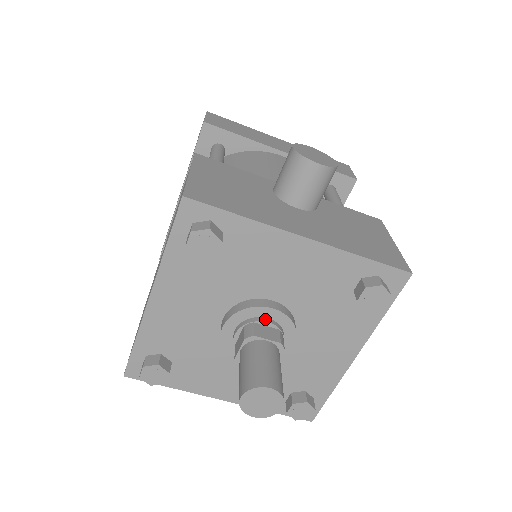
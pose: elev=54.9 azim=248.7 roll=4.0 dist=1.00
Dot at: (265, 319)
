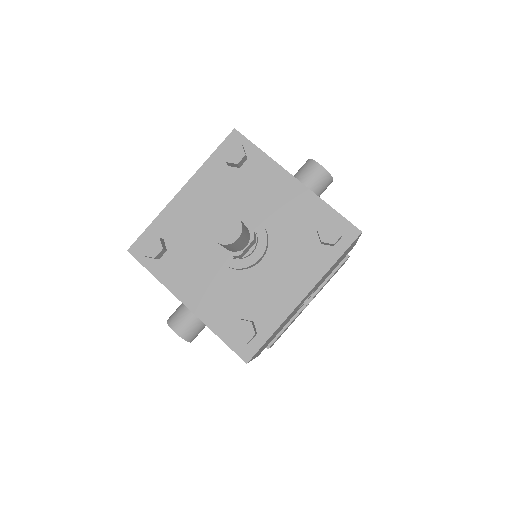
Dot at: (249, 224)
